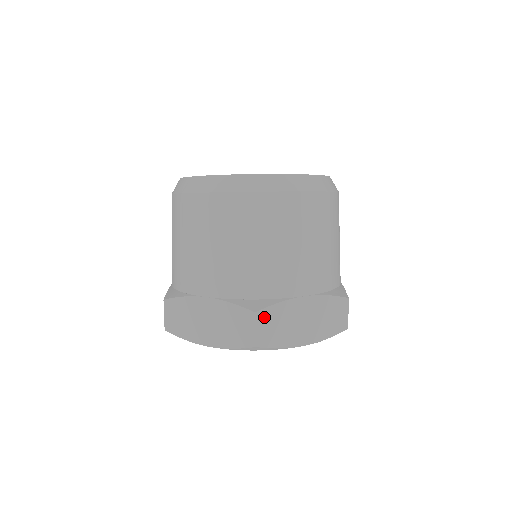
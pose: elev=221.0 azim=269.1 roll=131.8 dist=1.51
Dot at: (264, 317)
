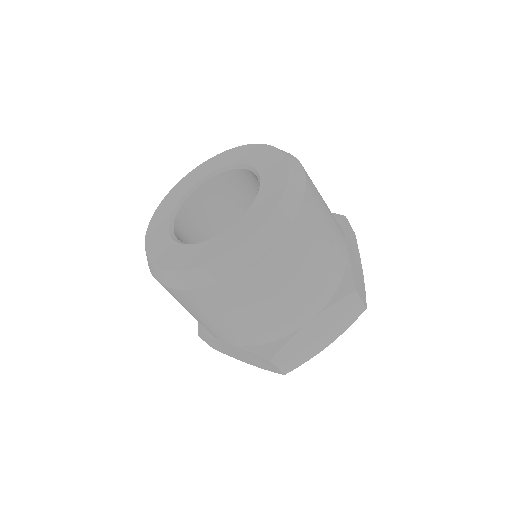
Dot at: (280, 357)
